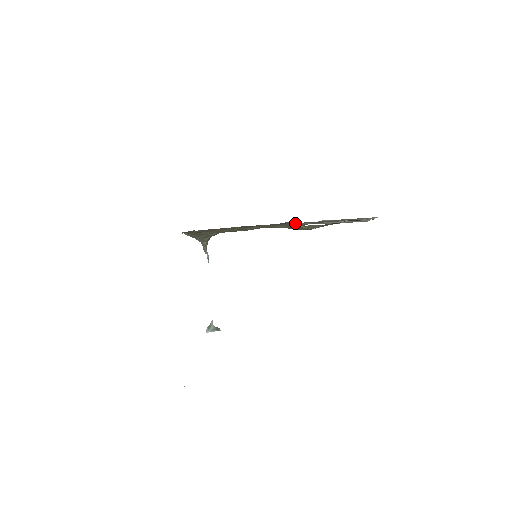
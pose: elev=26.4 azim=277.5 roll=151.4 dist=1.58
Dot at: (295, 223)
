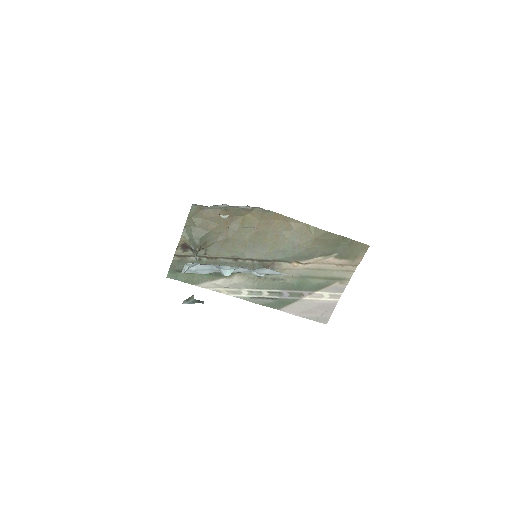
Dot at: (282, 267)
